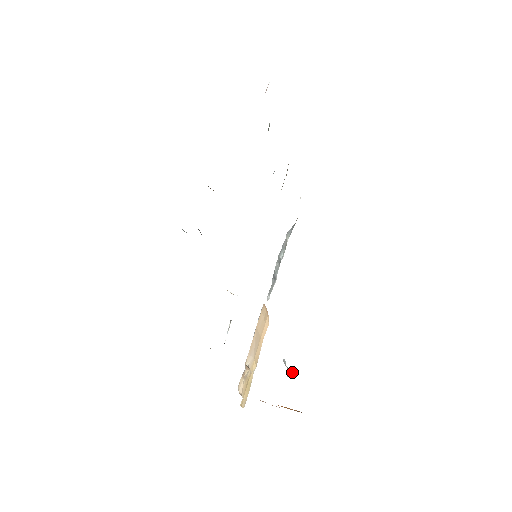
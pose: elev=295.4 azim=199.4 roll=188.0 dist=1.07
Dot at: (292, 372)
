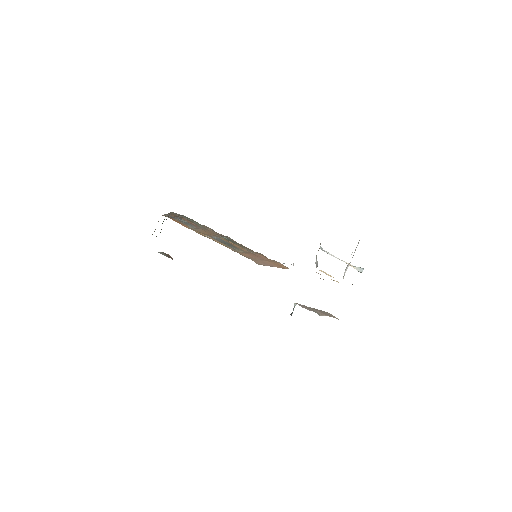
Dot at: (359, 268)
